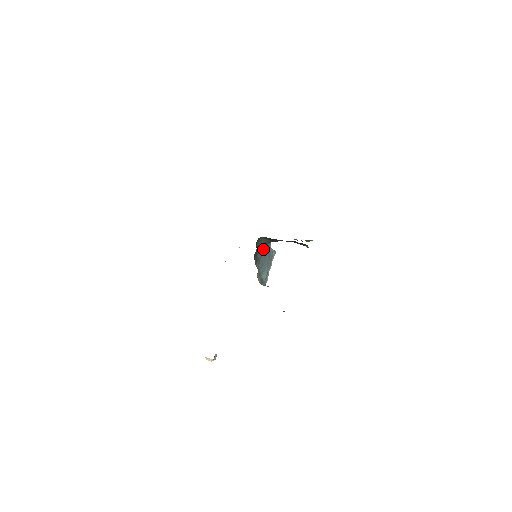
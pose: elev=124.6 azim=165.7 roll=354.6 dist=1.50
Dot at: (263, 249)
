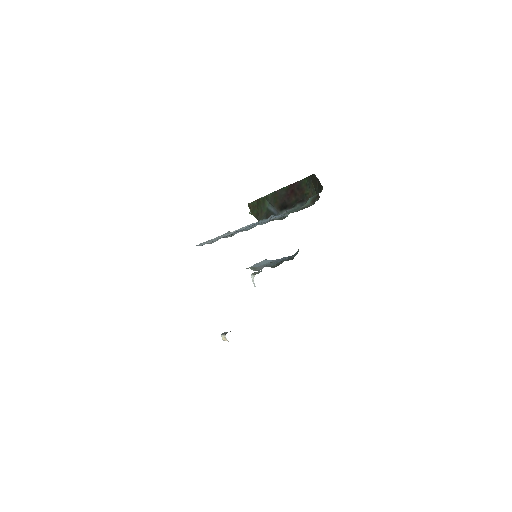
Dot at: occluded
